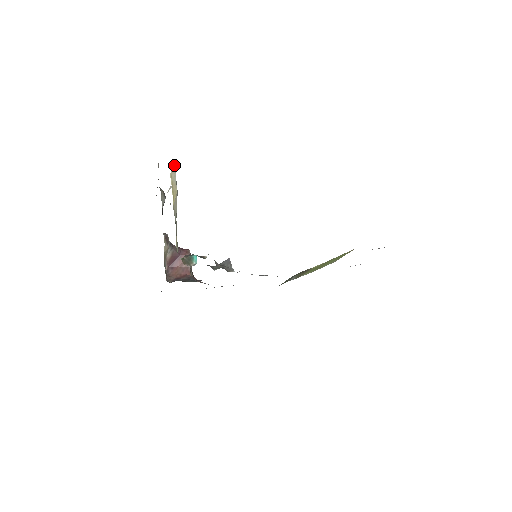
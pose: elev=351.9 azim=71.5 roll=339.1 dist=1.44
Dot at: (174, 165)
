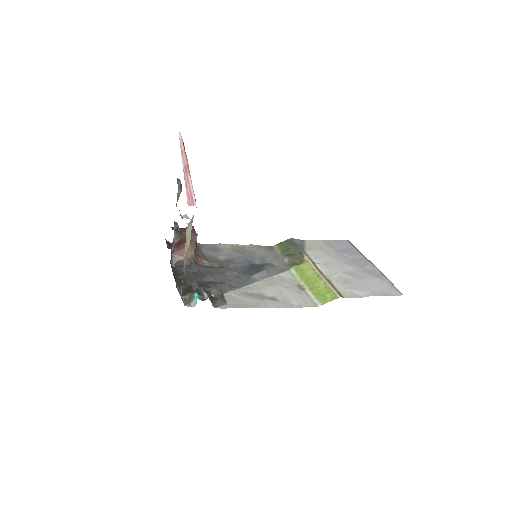
Dot at: (192, 219)
